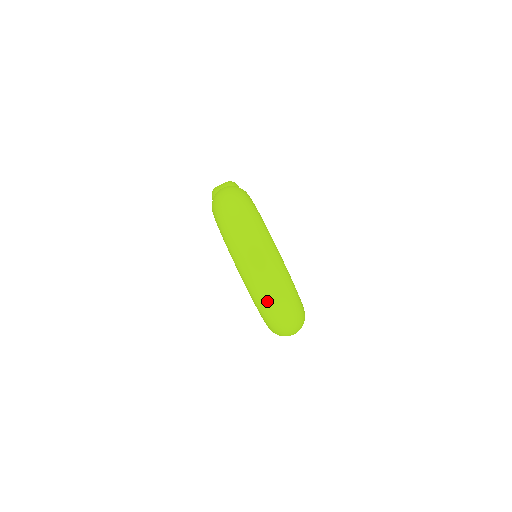
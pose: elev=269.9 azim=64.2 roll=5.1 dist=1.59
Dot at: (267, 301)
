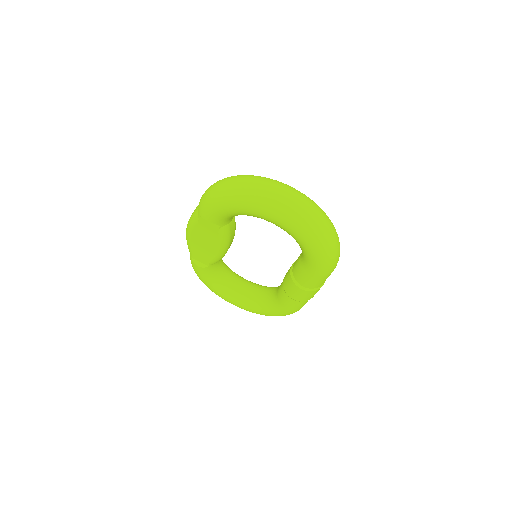
Dot at: (307, 216)
